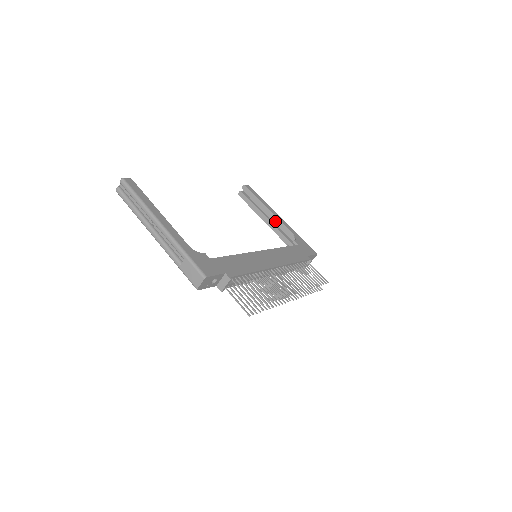
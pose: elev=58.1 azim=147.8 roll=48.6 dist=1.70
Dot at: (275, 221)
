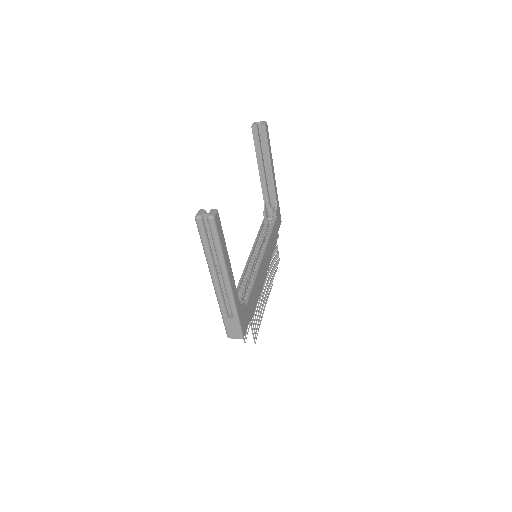
Dot at: (269, 178)
